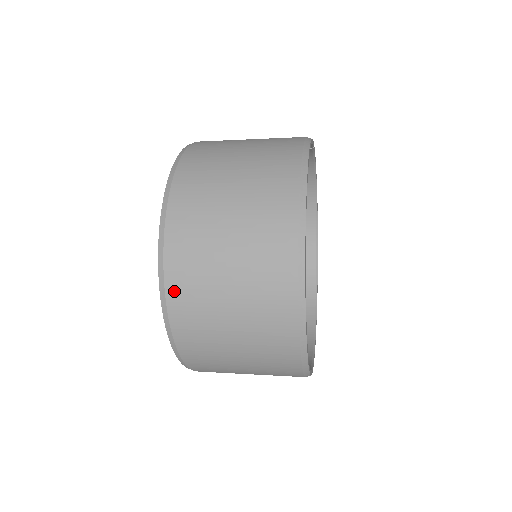
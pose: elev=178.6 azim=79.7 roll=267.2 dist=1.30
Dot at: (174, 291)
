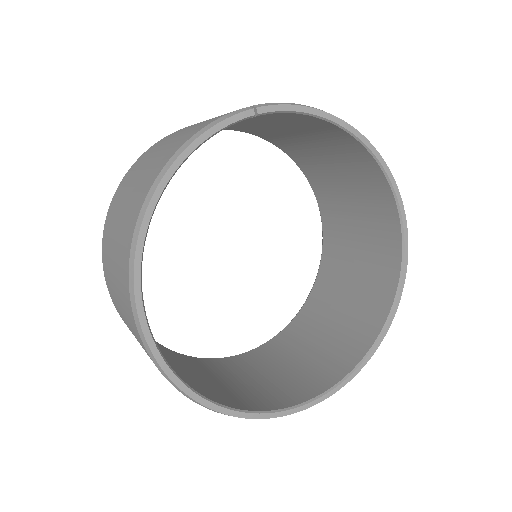
Dot at: occluded
